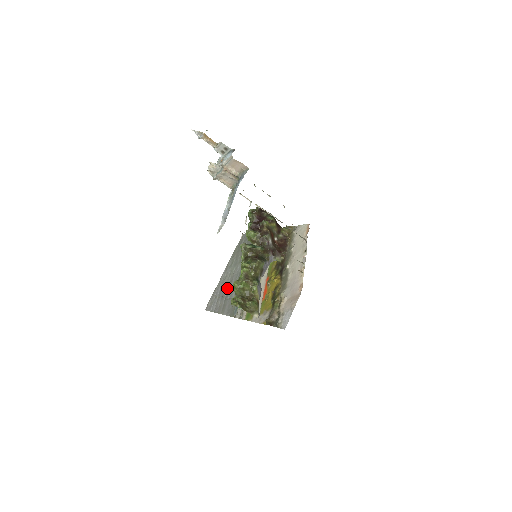
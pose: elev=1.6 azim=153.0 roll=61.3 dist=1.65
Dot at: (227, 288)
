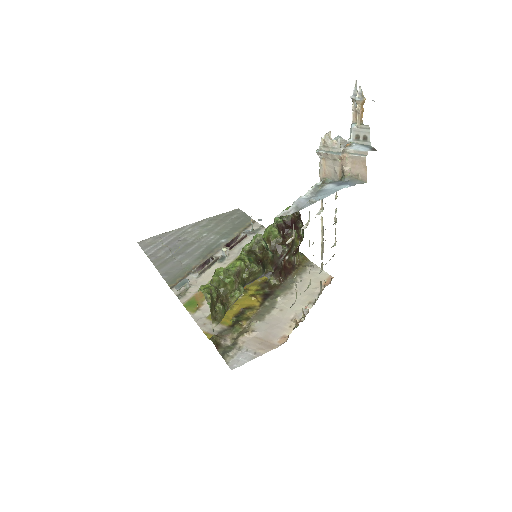
Dot at: (183, 246)
